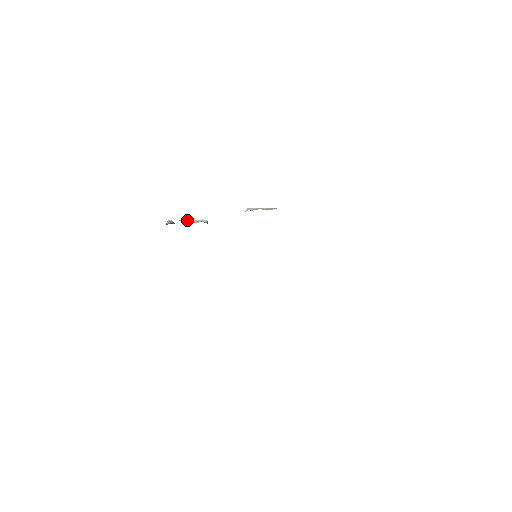
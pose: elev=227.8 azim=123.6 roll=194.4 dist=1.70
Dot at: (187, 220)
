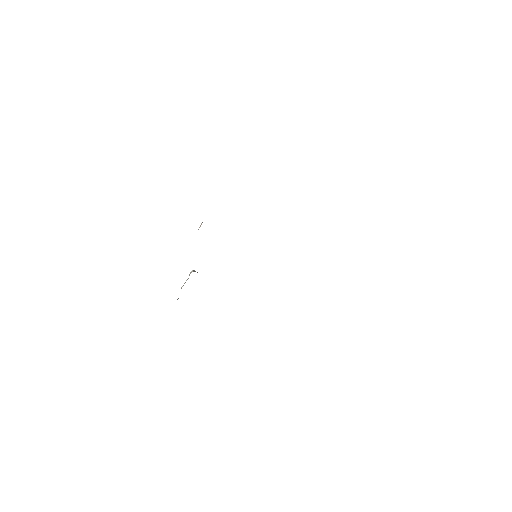
Dot at: (183, 285)
